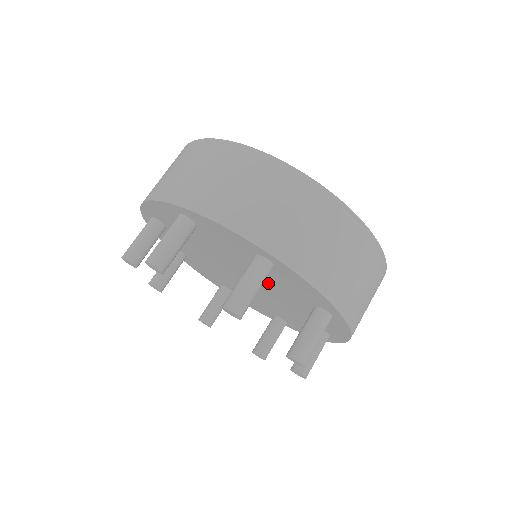
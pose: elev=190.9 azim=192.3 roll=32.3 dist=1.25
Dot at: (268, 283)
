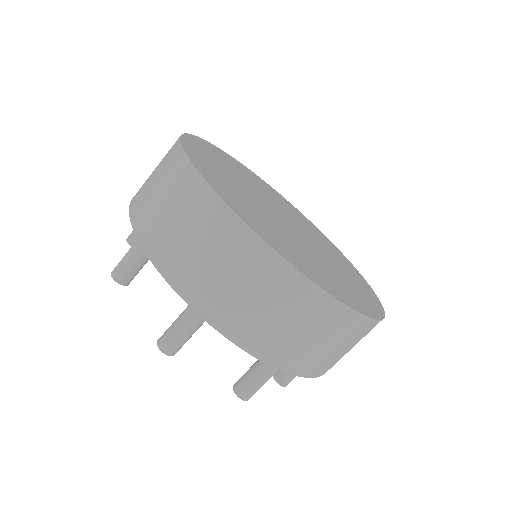
Dot at: occluded
